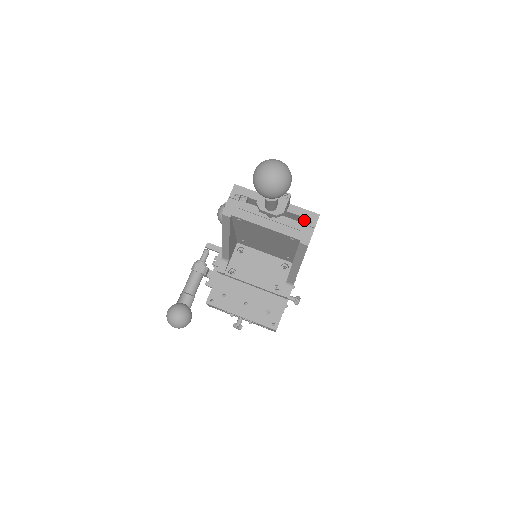
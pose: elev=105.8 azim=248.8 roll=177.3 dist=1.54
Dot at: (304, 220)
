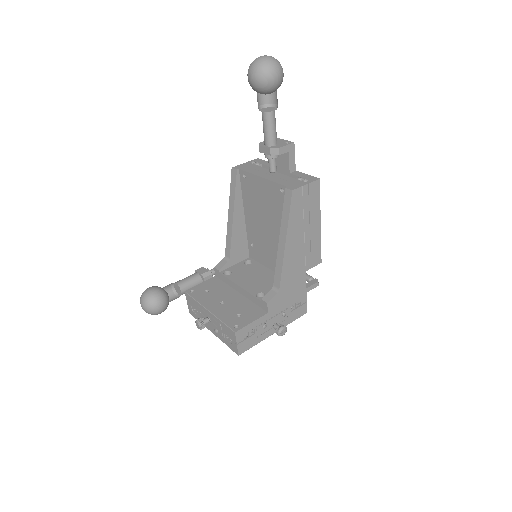
Dot at: (301, 178)
